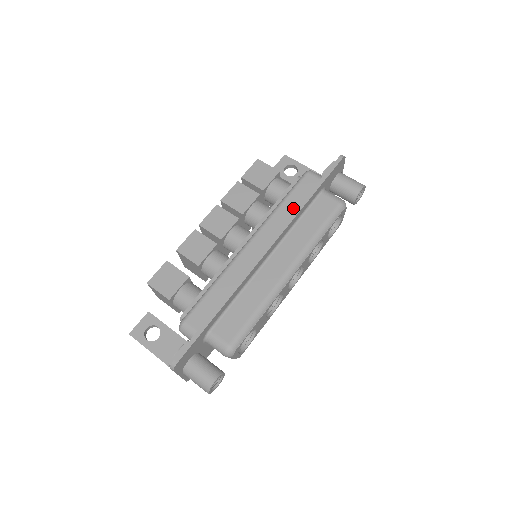
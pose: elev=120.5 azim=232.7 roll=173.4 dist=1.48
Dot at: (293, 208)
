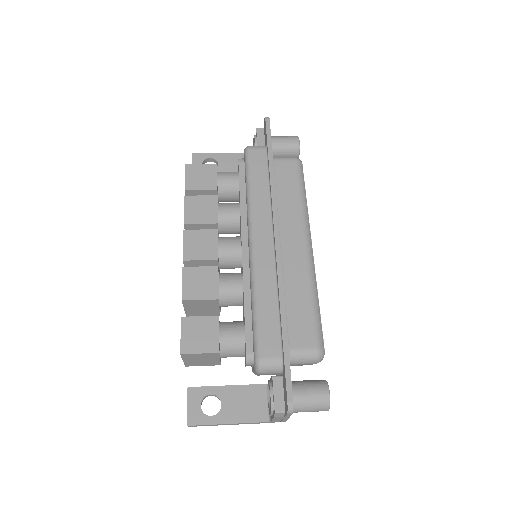
Dot at: (264, 187)
